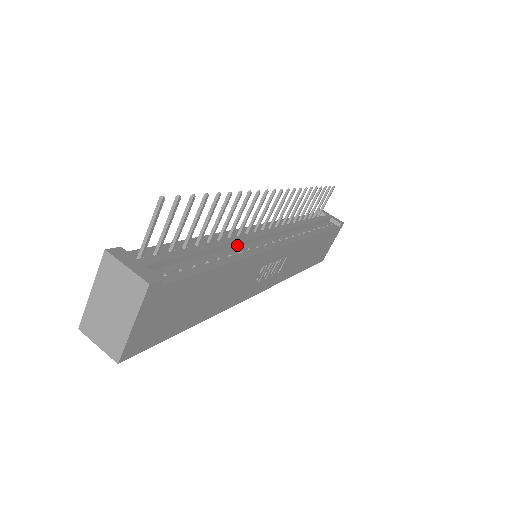
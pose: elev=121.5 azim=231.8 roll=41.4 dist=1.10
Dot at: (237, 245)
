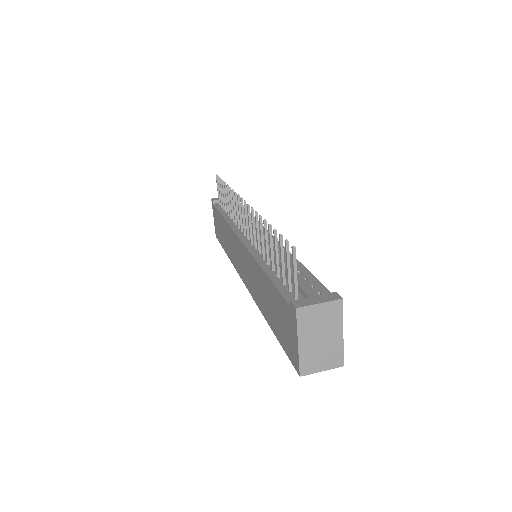
Dot at: occluded
